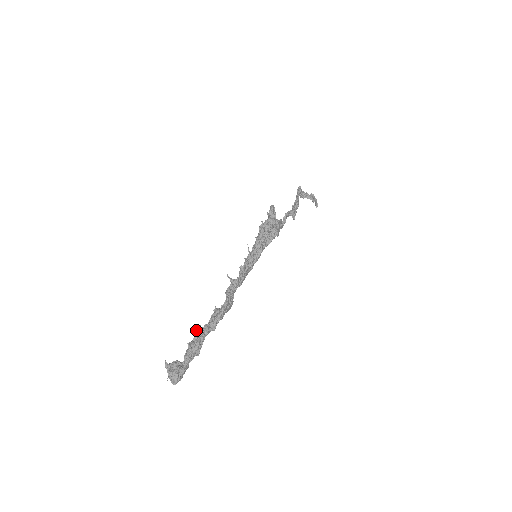
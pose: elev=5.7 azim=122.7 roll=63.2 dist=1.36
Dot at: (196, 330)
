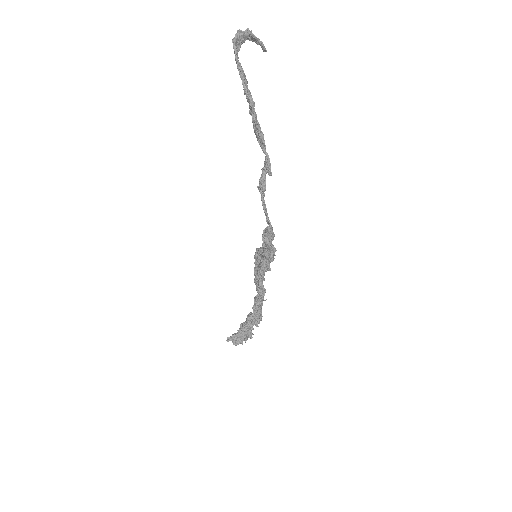
Dot at: occluded
